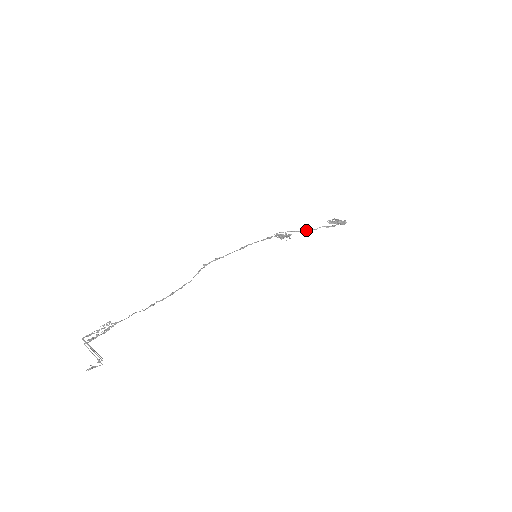
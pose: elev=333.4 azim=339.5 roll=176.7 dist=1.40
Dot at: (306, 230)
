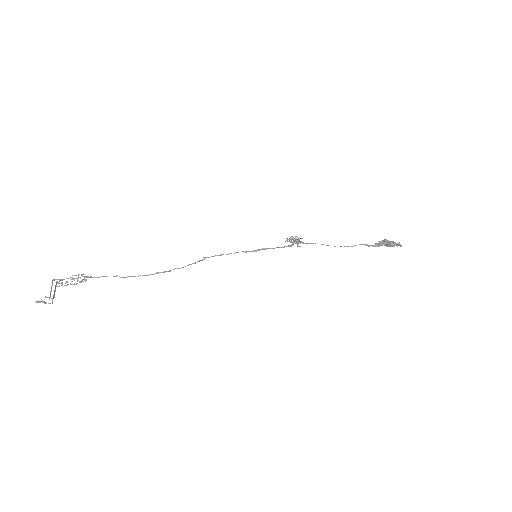
Dot at: occluded
